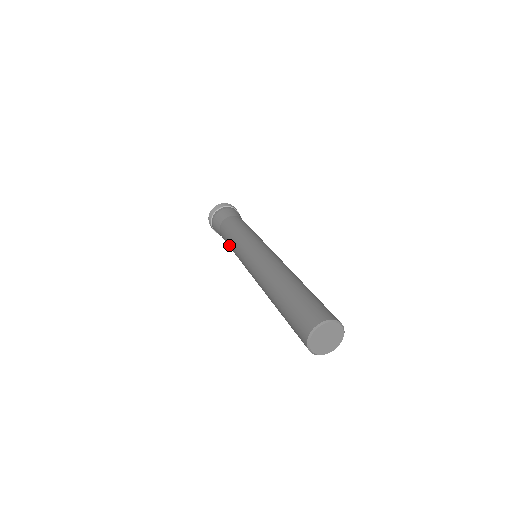
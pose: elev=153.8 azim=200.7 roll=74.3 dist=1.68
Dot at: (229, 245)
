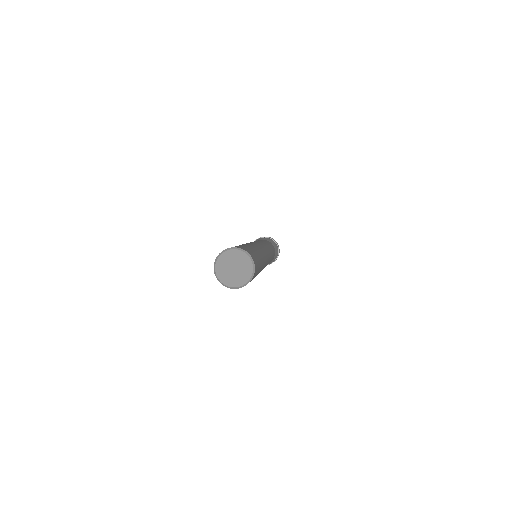
Dot at: occluded
